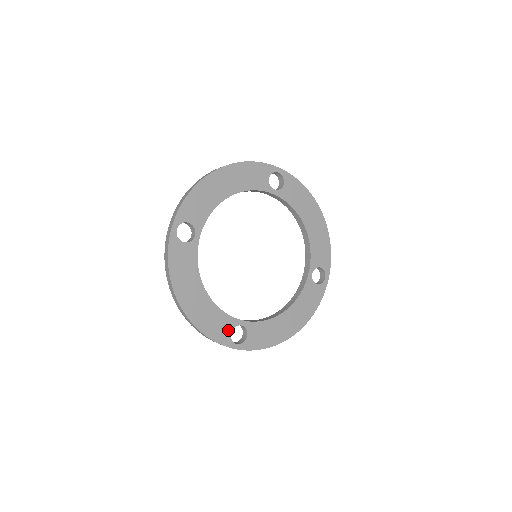
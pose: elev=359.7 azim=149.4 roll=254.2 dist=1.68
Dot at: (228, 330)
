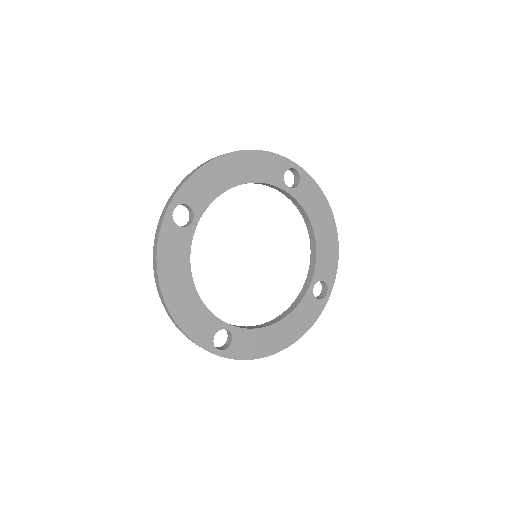
Dot at: (211, 332)
